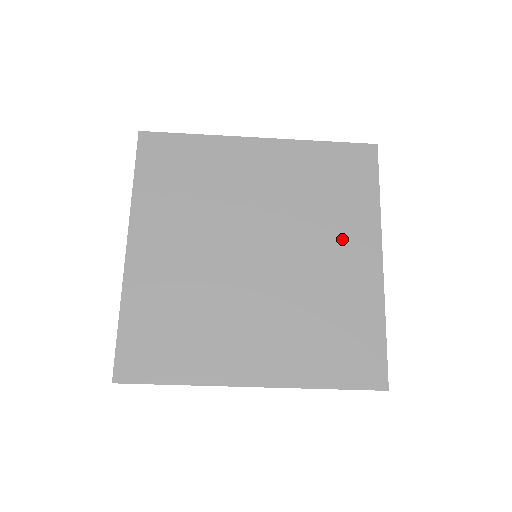
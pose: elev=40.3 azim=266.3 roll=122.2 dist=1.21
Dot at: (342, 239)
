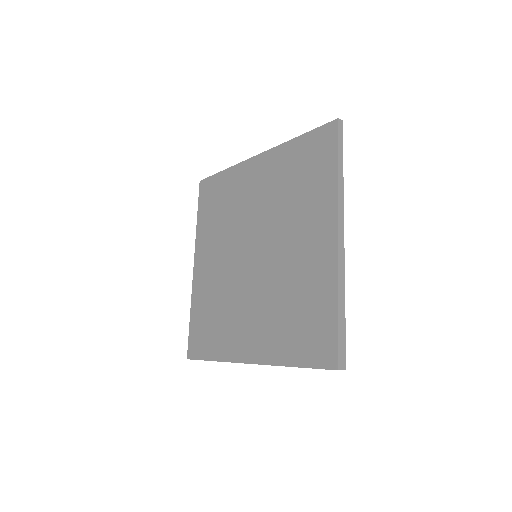
Dot at: (307, 226)
